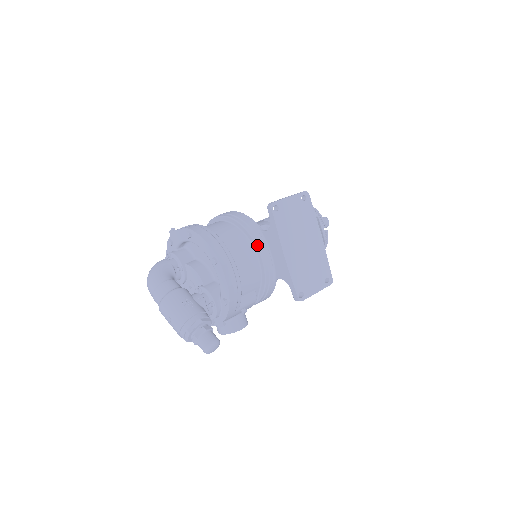
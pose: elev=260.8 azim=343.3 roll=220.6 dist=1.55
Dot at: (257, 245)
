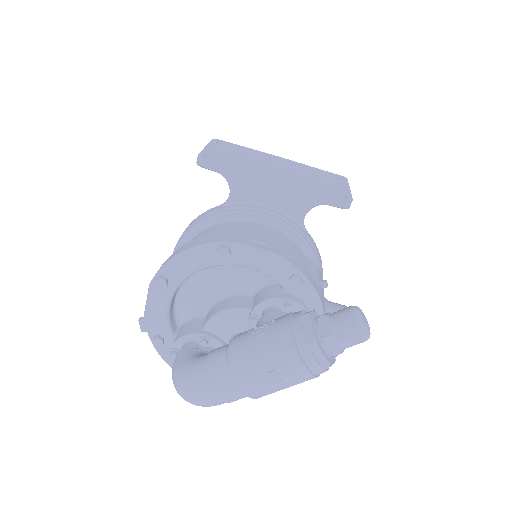
Dot at: (241, 211)
